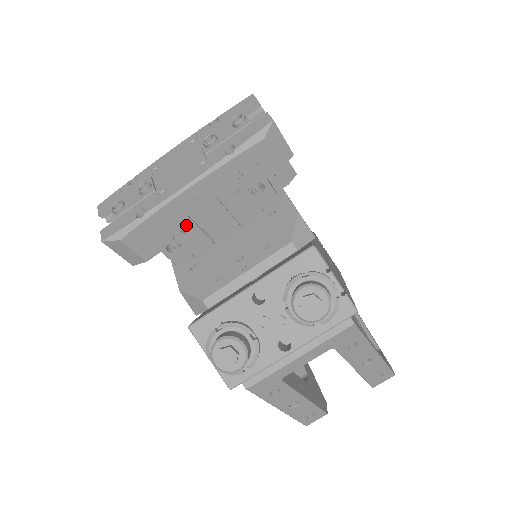
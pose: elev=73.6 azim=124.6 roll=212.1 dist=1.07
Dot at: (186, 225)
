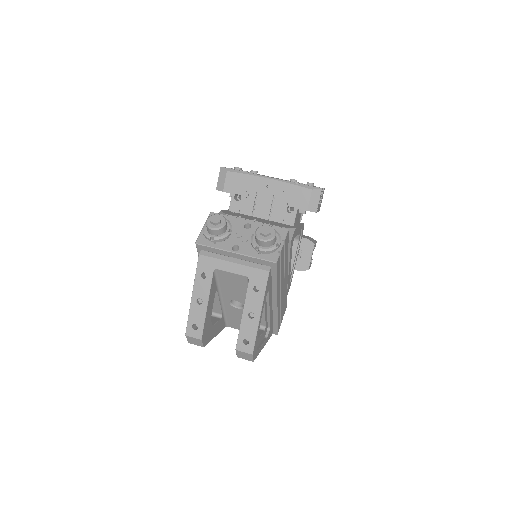
Dot at: (252, 193)
